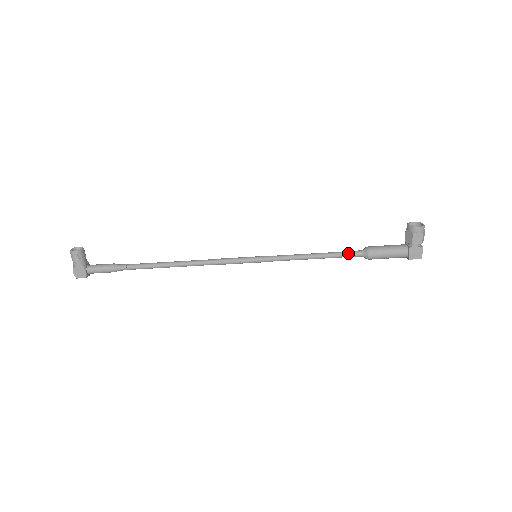
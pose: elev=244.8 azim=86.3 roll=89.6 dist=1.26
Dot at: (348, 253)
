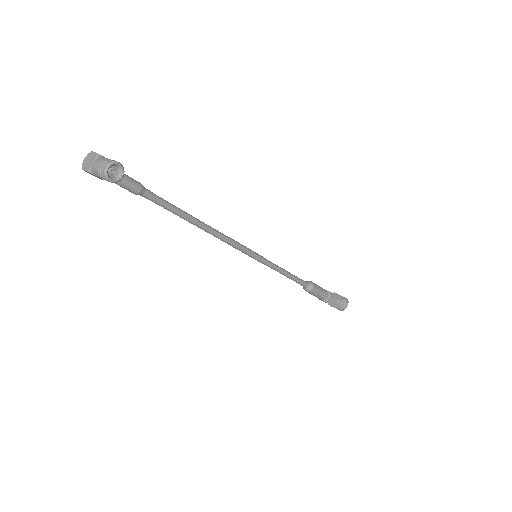
Dot at: (301, 284)
